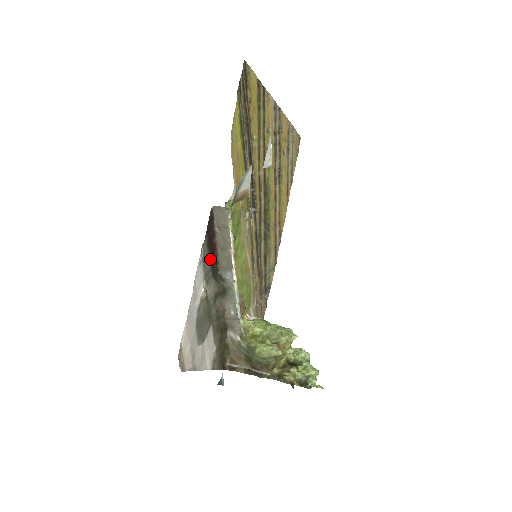
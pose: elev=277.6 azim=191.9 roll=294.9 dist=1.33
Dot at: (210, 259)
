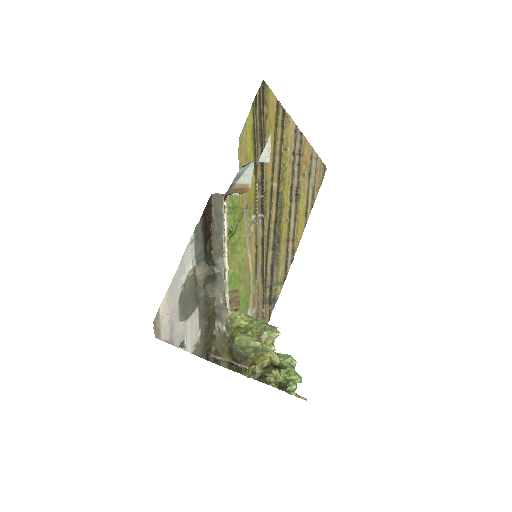
Dot at: (204, 242)
